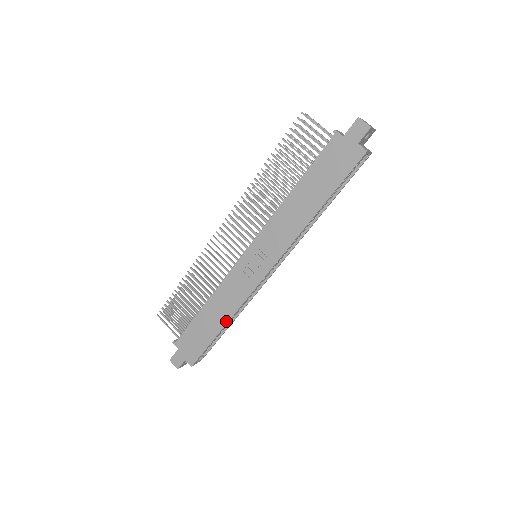
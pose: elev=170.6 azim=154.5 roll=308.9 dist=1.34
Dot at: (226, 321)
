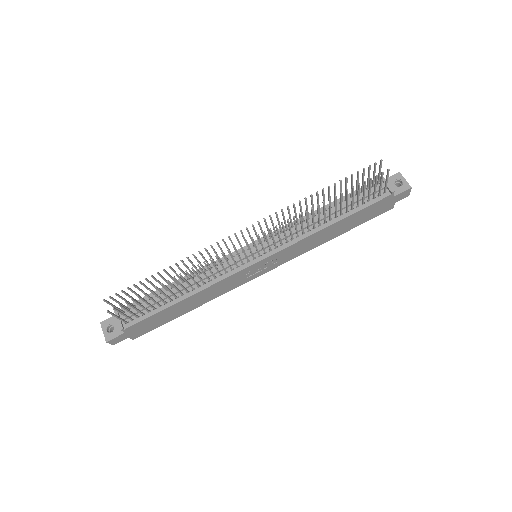
Dot at: (199, 306)
